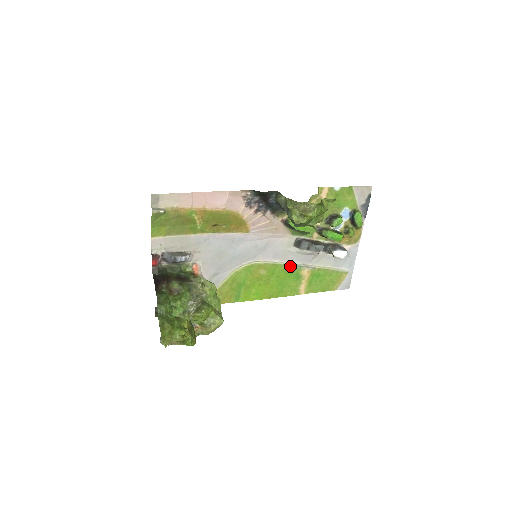
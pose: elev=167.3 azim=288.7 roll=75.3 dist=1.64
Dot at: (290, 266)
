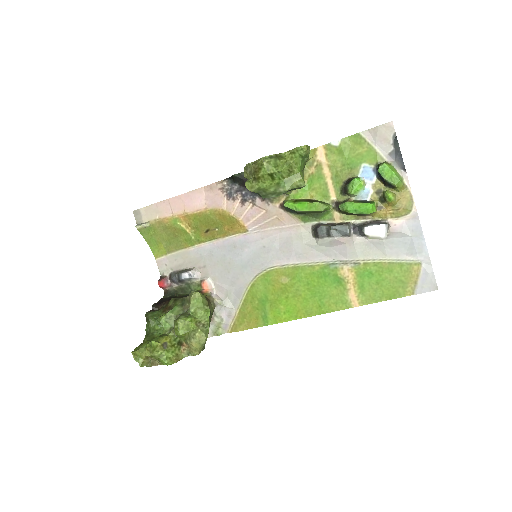
Dot at: (319, 266)
